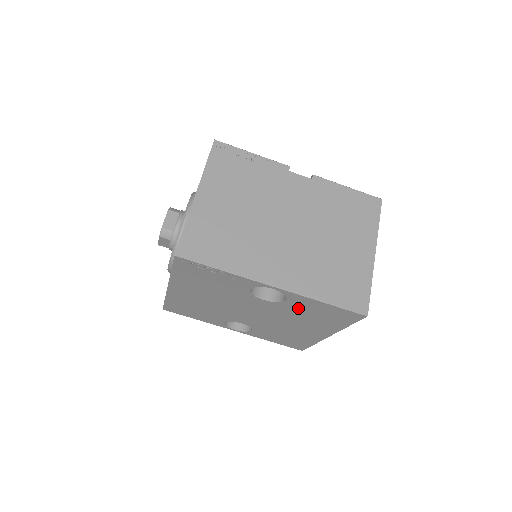
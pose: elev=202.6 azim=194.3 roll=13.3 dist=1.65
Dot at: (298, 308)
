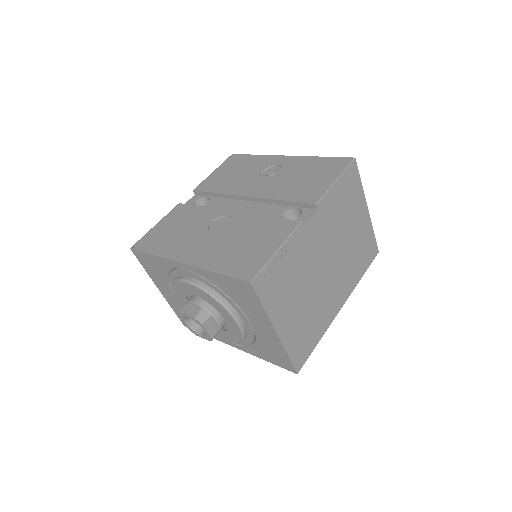
Dot at: occluded
